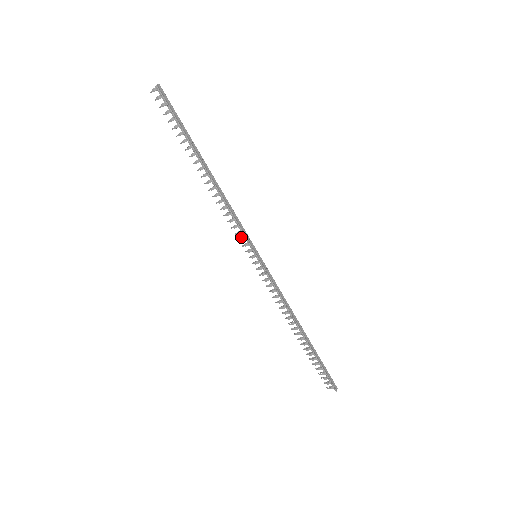
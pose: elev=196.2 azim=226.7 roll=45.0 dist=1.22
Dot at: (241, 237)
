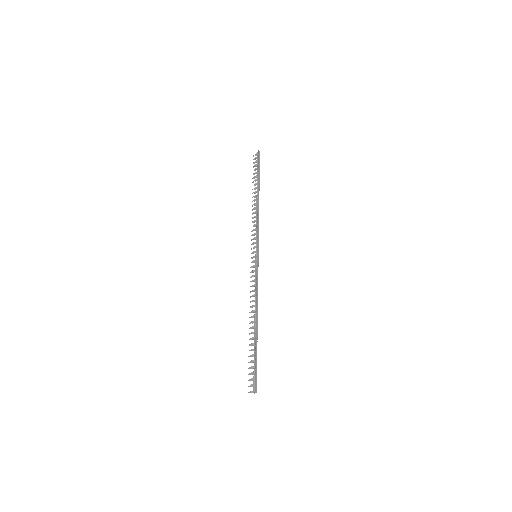
Dot at: (254, 243)
